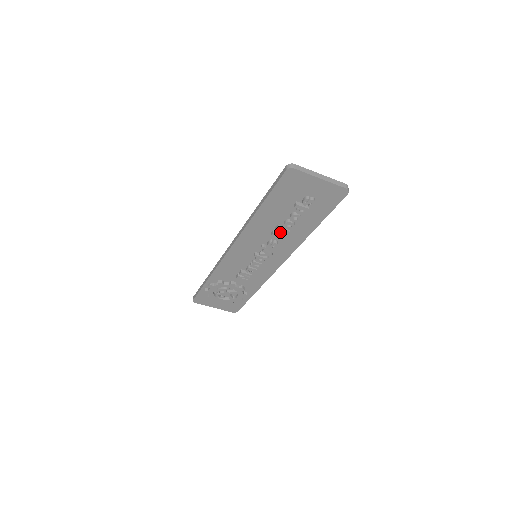
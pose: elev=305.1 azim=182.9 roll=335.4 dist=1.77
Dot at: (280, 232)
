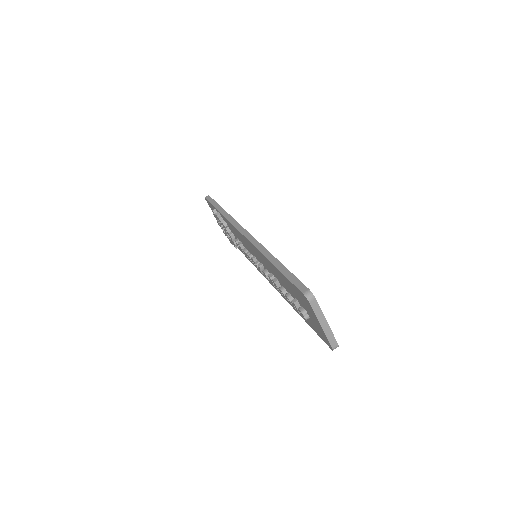
Dot at: occluded
